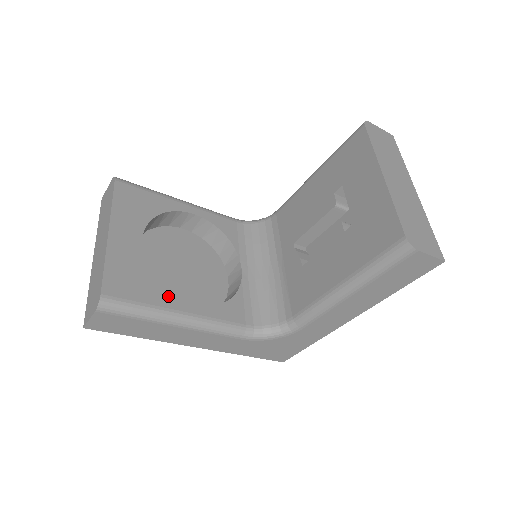
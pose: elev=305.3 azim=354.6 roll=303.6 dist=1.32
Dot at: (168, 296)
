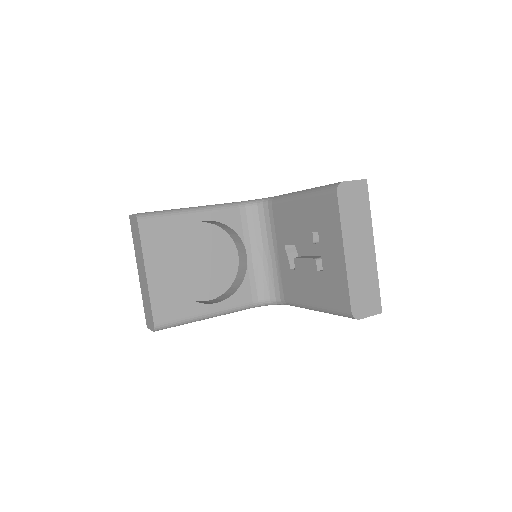
Dot at: (196, 305)
